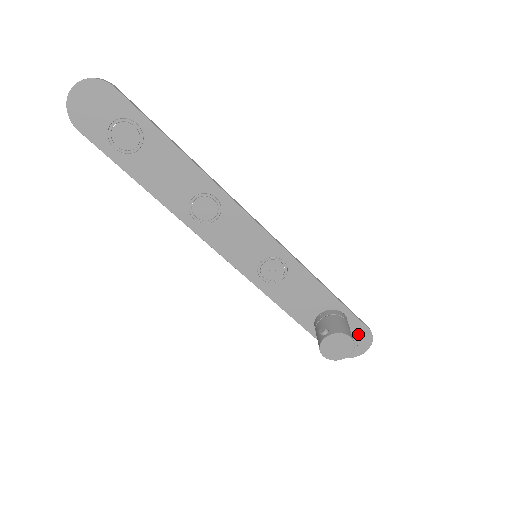
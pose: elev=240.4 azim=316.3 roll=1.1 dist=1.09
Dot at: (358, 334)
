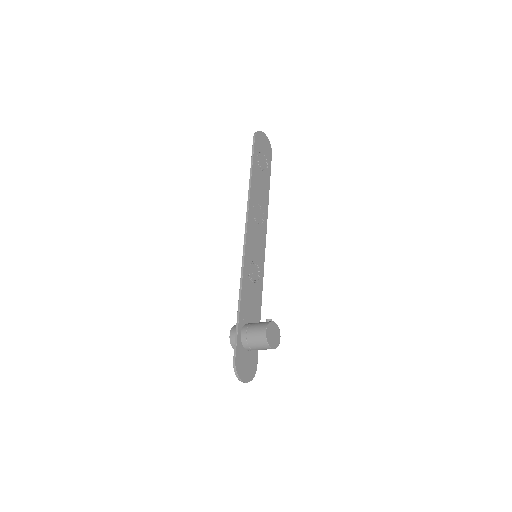
Dot at: (252, 363)
